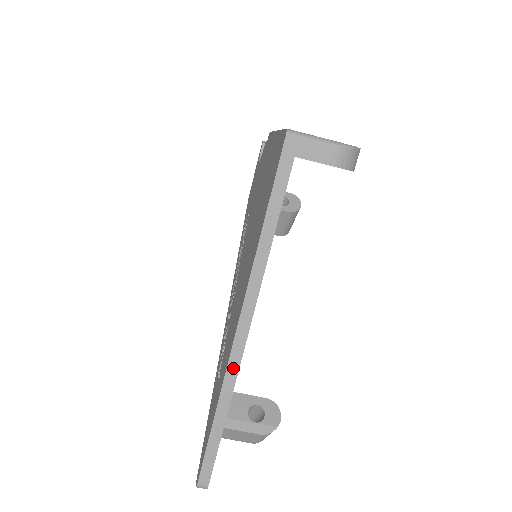
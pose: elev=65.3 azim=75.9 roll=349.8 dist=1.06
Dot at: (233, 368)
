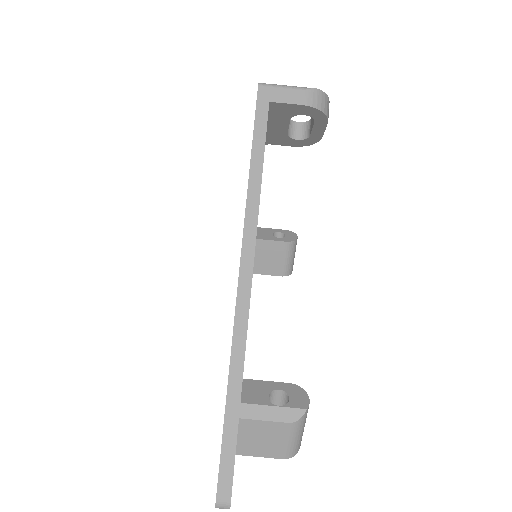
Dot at: (241, 323)
